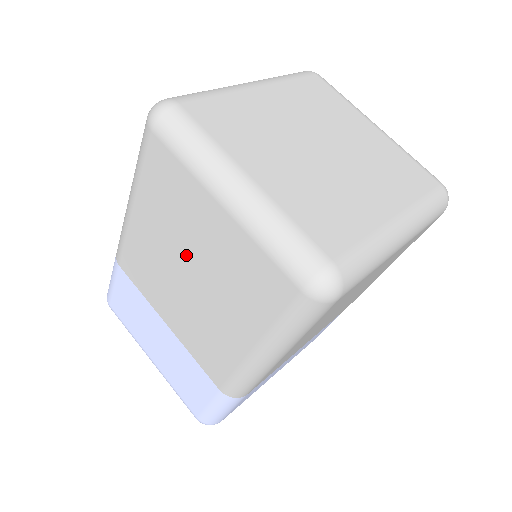
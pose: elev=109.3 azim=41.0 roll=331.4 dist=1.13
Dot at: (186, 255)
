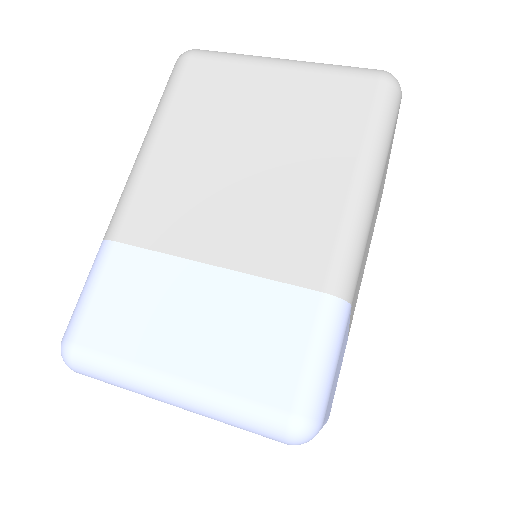
Dot at: (240, 140)
